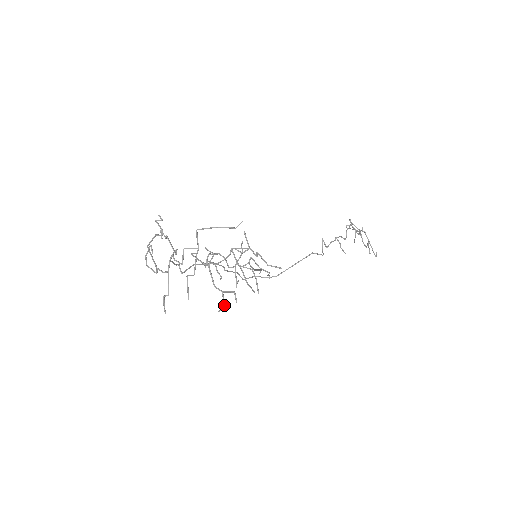
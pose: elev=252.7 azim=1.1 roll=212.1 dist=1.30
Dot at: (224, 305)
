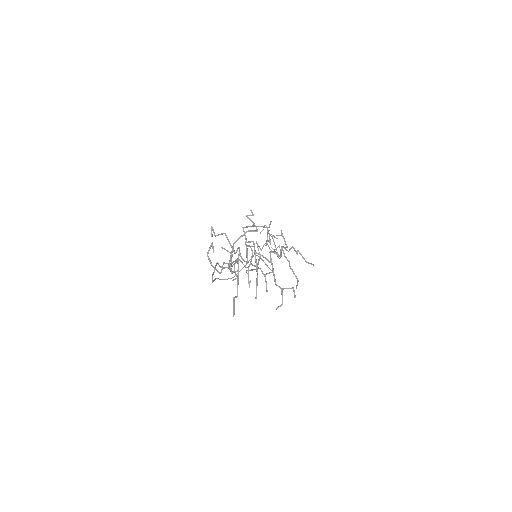
Dot at: occluded
